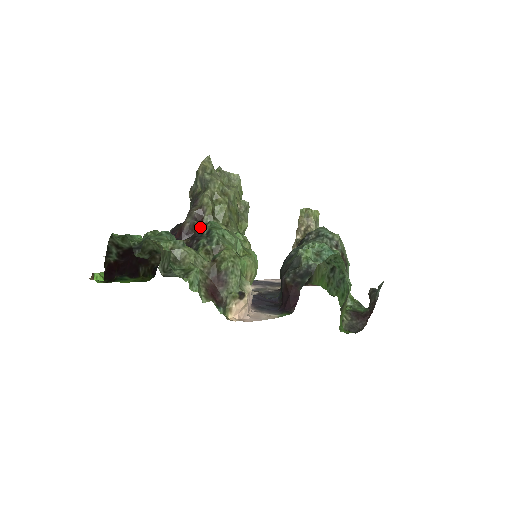
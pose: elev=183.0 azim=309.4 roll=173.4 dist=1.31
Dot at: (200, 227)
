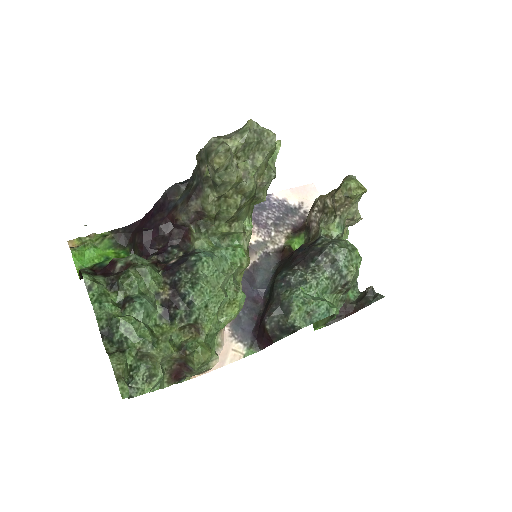
Dot at: (194, 236)
